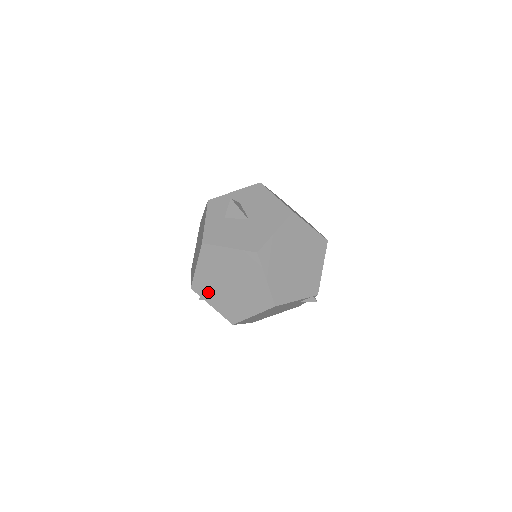
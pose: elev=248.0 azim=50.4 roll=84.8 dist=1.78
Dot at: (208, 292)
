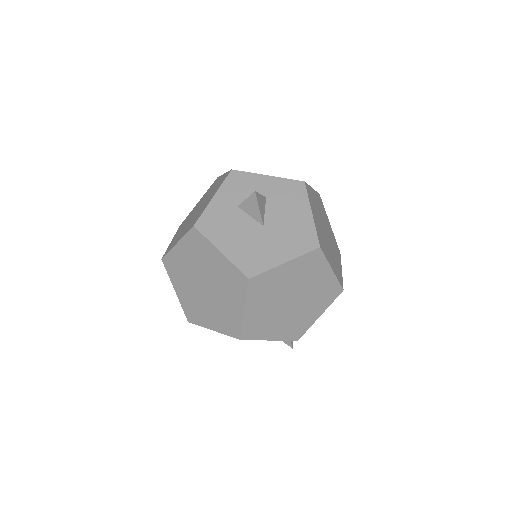
Dot at: (177, 276)
